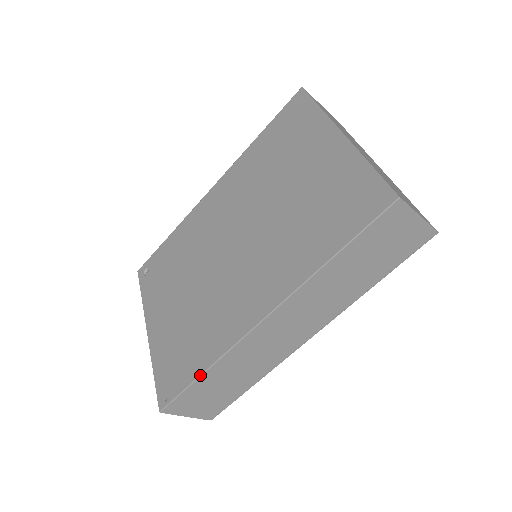
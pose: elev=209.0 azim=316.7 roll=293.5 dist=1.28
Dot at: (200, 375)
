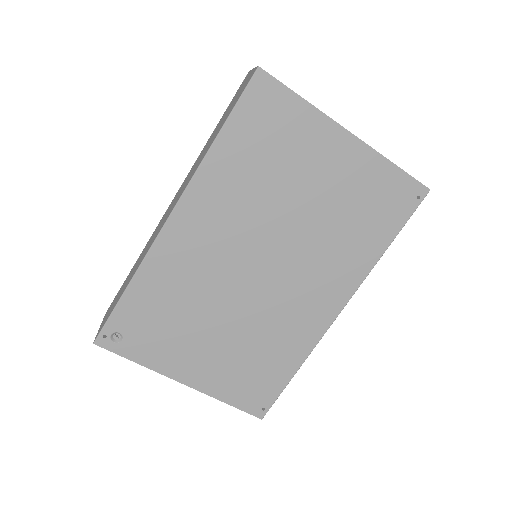
Dot at: occluded
